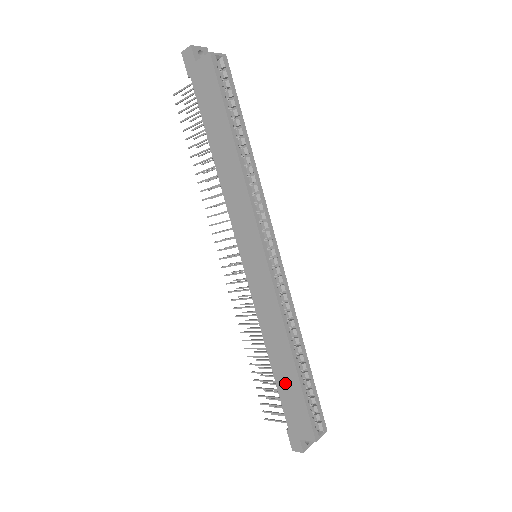
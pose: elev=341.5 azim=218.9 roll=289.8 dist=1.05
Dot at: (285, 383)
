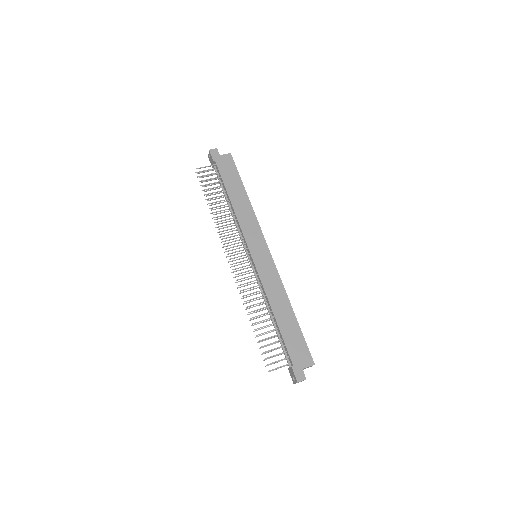
Dot at: (288, 329)
